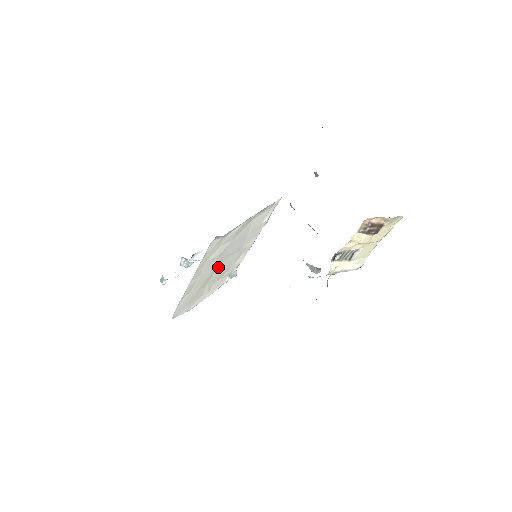
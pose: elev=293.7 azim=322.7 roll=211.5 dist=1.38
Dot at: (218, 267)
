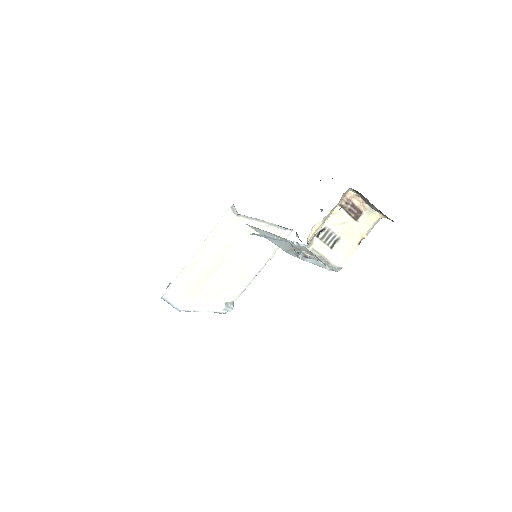
Dot at: (221, 269)
